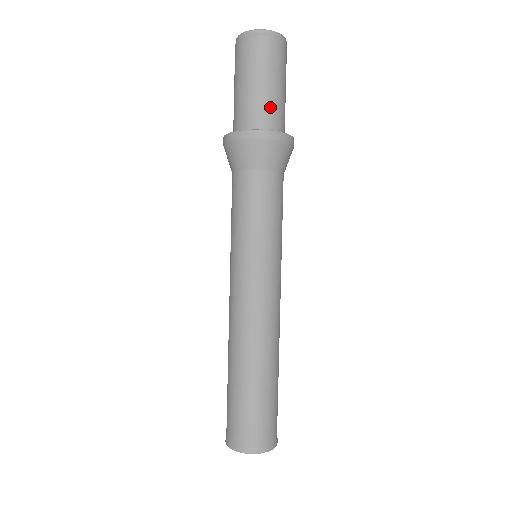
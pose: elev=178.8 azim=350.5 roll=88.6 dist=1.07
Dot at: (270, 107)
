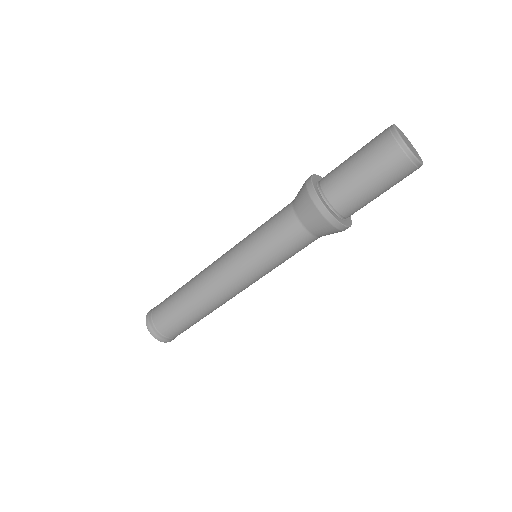
Dot at: (351, 197)
